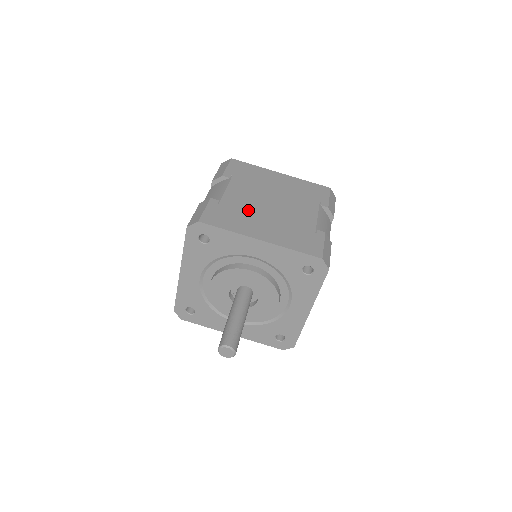
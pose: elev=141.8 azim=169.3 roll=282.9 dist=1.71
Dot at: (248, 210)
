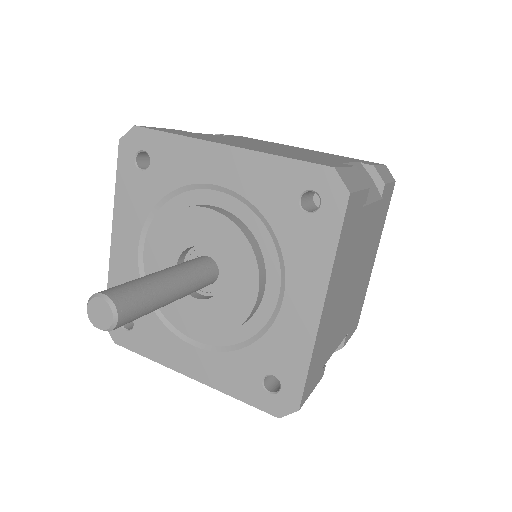
Dot at: (229, 140)
